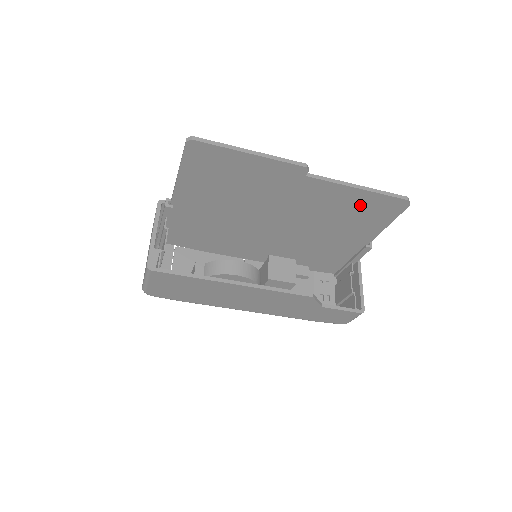
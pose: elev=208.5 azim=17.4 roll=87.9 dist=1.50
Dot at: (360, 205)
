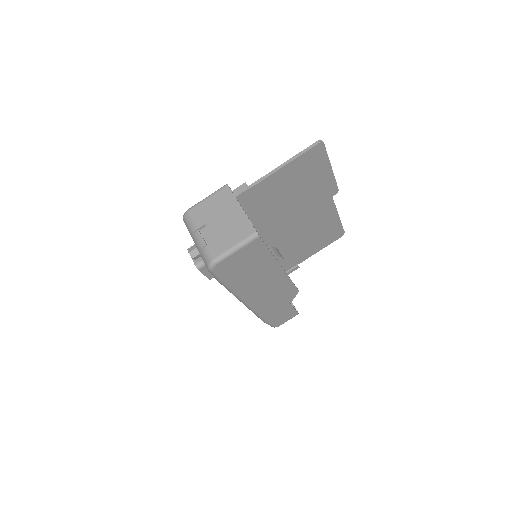
Dot at: (327, 229)
